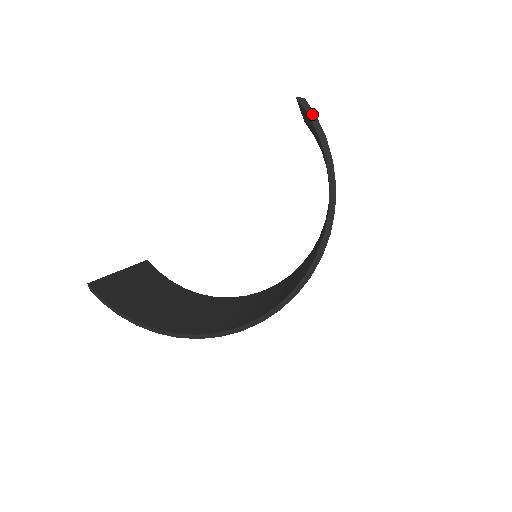
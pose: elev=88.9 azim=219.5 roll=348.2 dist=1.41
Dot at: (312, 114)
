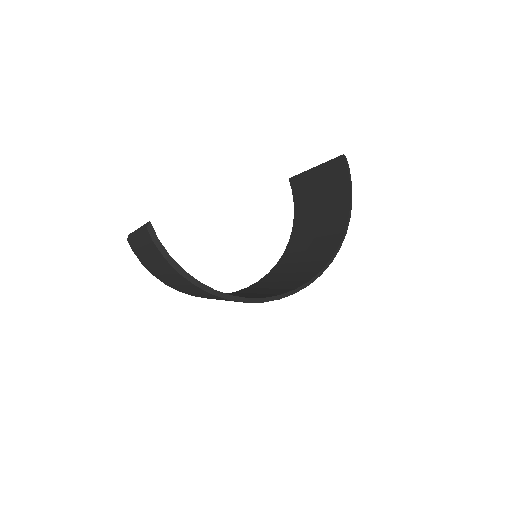
Dot at: (349, 169)
